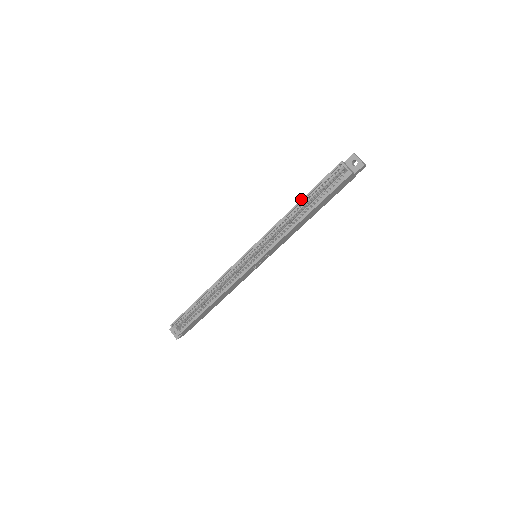
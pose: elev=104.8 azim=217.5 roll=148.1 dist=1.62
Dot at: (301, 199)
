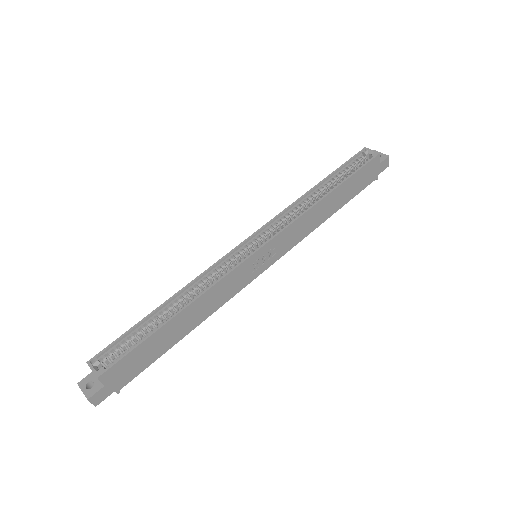
Dot at: occluded
